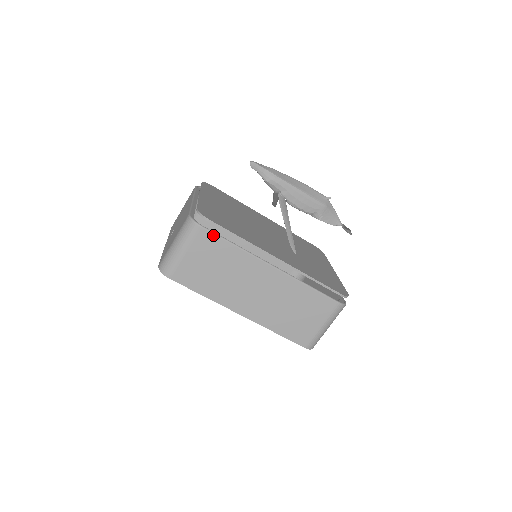
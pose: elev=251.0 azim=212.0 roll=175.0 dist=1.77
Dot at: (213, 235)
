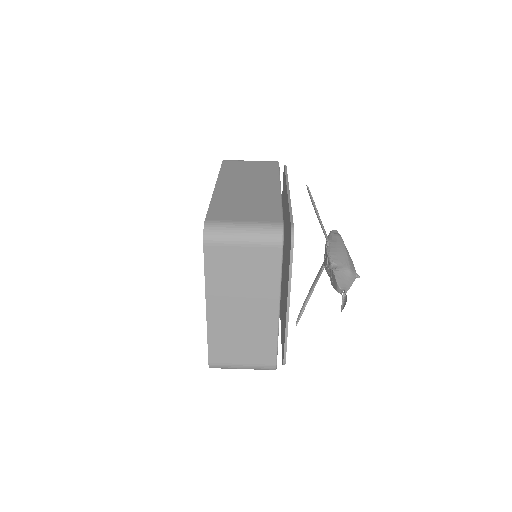
Dot at: (277, 166)
